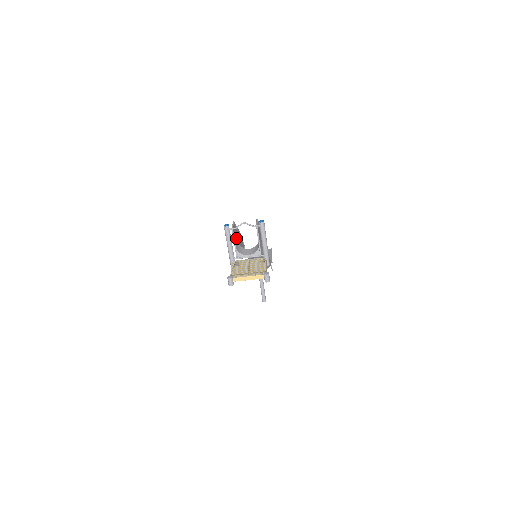
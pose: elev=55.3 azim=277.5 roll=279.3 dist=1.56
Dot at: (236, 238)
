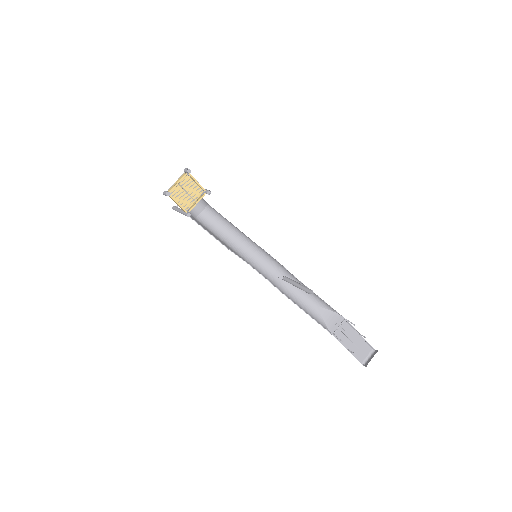
Dot at: occluded
